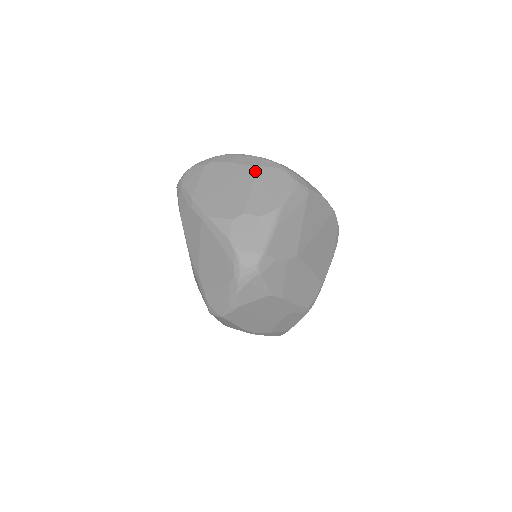
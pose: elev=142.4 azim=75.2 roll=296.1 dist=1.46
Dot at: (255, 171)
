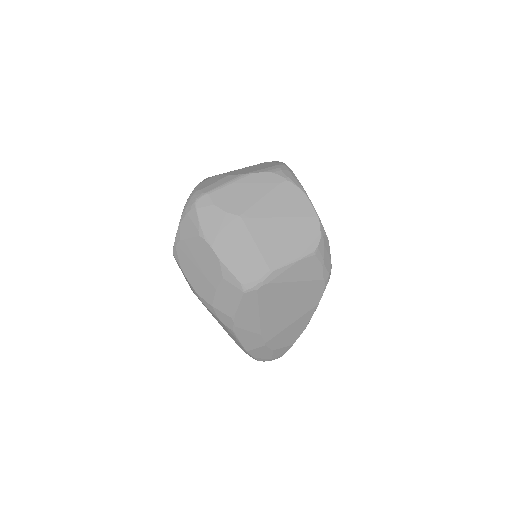
Dot at: (262, 163)
